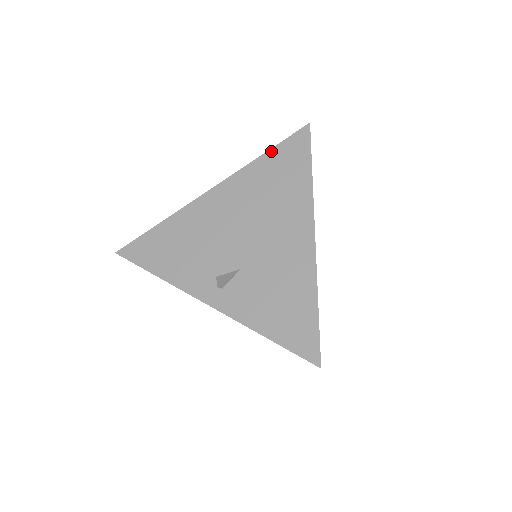
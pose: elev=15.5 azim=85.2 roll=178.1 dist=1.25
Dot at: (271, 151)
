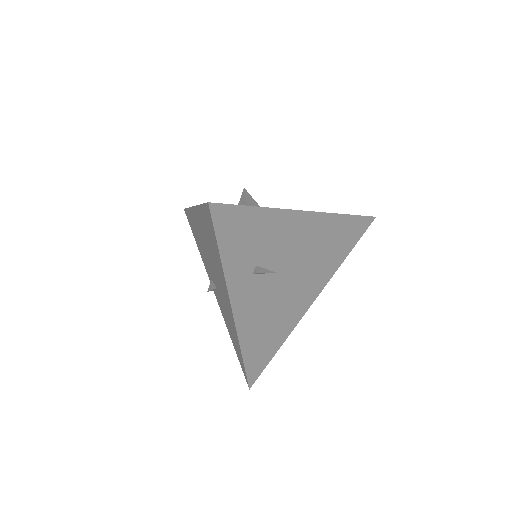
Dot at: (201, 207)
